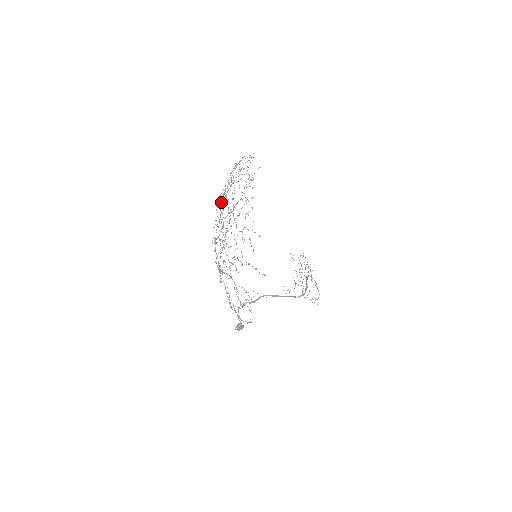
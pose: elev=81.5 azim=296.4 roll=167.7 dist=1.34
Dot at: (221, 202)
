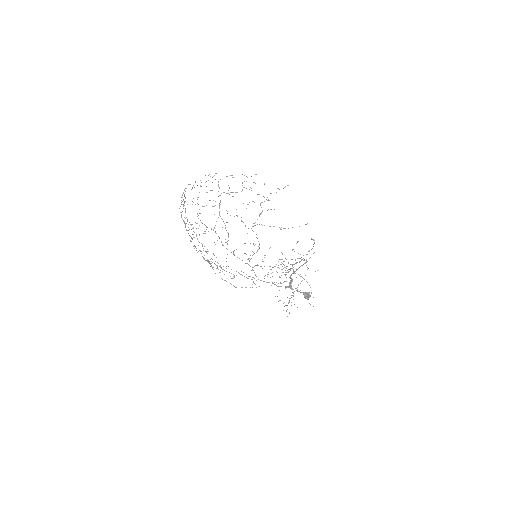
Dot at: occluded
